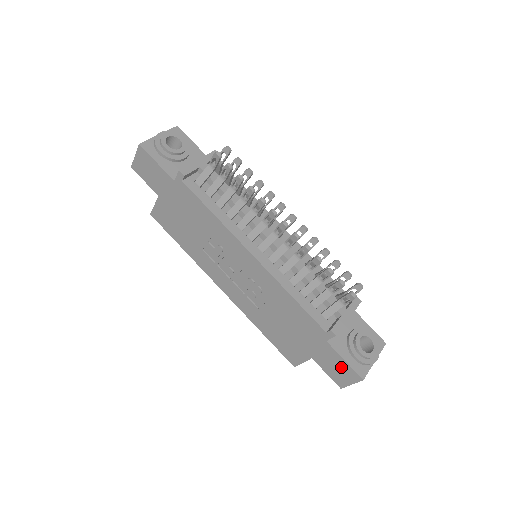
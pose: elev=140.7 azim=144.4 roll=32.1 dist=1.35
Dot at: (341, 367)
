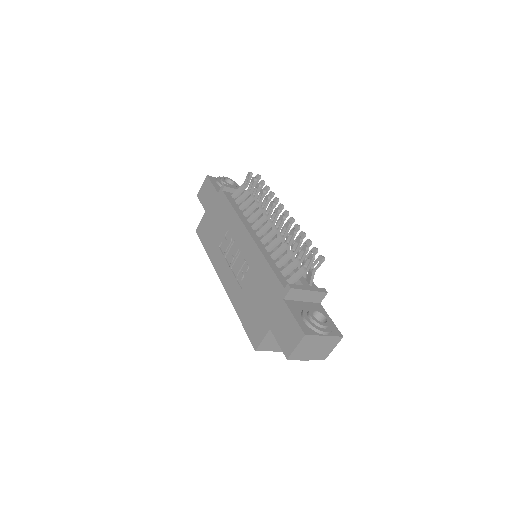
Dot at: (290, 327)
